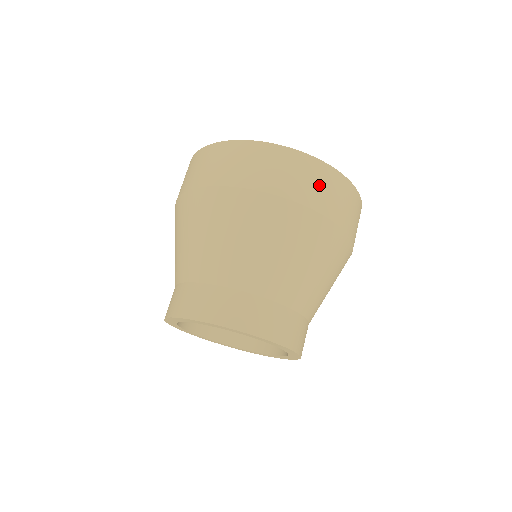
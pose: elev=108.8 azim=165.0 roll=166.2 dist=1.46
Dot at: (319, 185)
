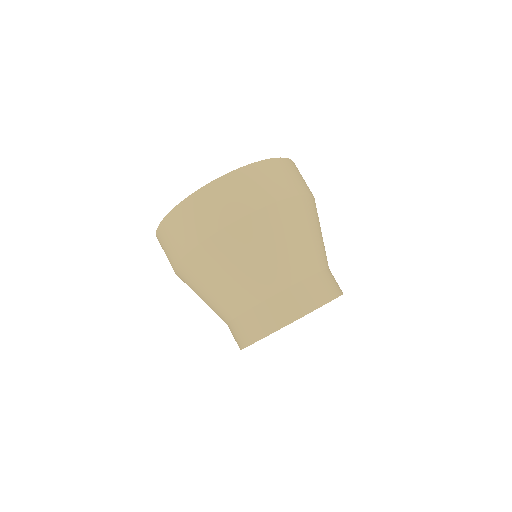
Dot at: (210, 209)
